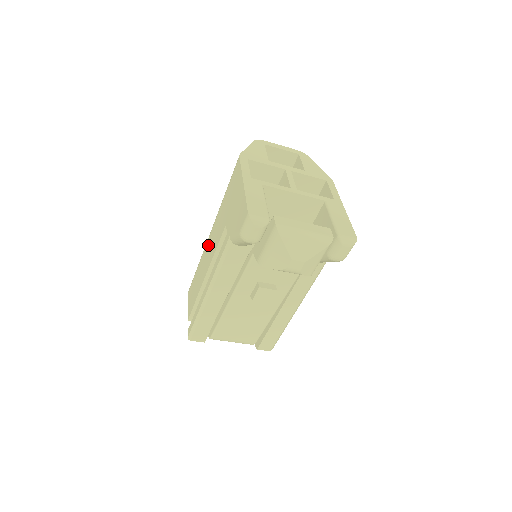
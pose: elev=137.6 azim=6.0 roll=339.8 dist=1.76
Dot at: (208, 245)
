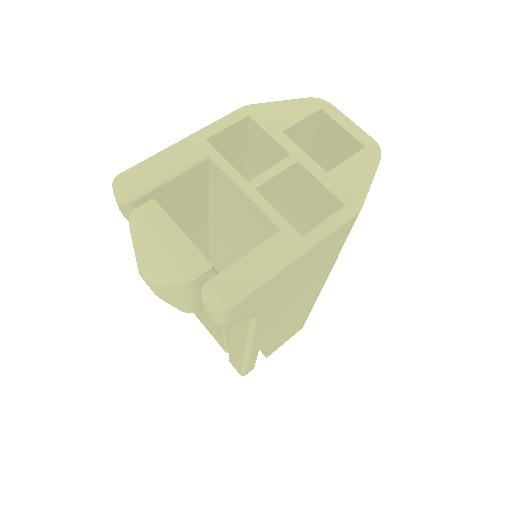
Dot at: occluded
